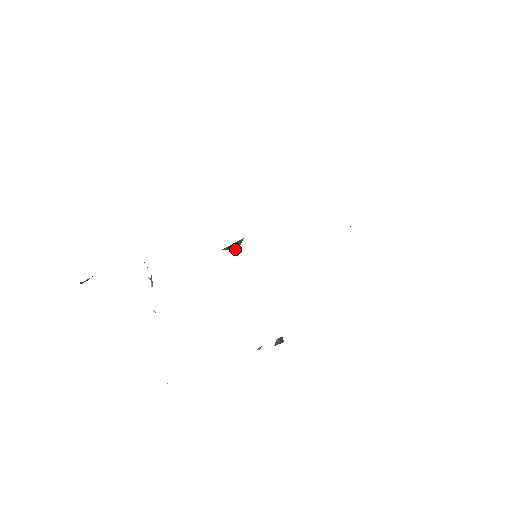
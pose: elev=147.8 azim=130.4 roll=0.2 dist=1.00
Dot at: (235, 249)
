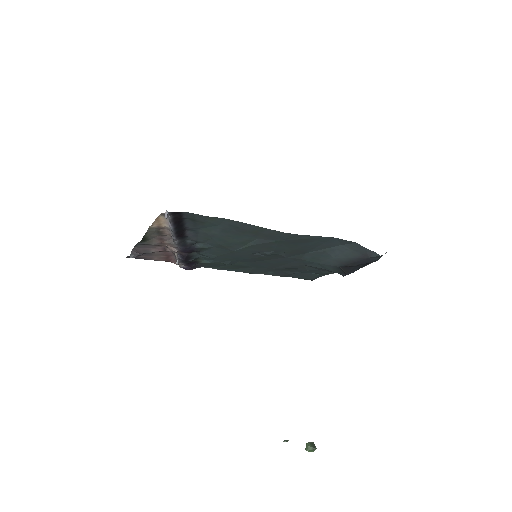
Dot at: (242, 259)
